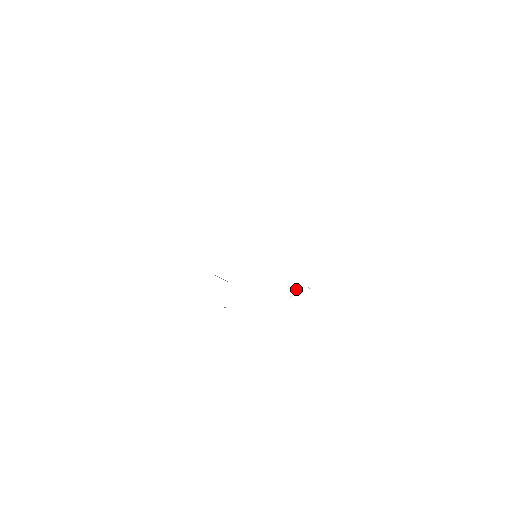
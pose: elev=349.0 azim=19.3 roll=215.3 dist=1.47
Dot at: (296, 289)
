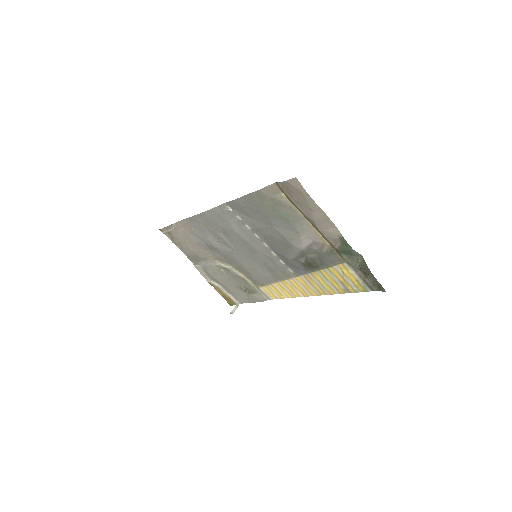
Dot at: (237, 304)
